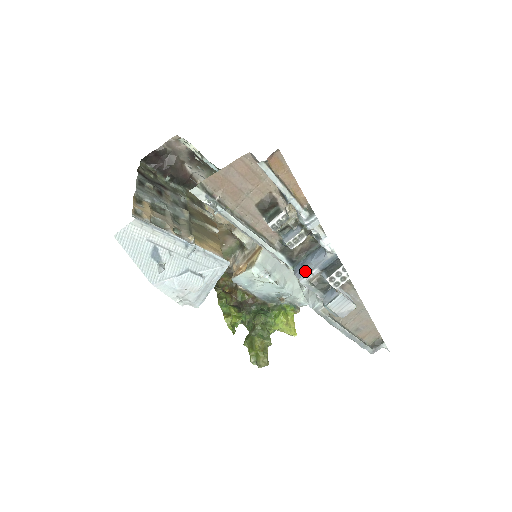
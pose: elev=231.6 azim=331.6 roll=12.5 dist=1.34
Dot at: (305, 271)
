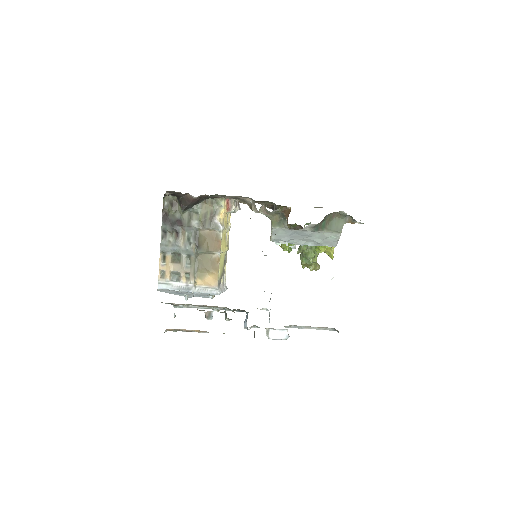
Dot at: (244, 326)
